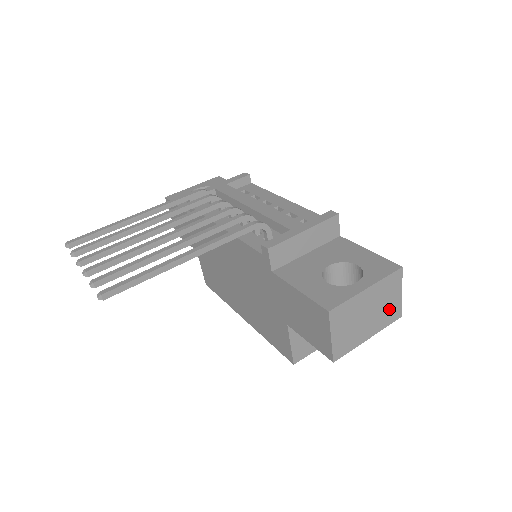
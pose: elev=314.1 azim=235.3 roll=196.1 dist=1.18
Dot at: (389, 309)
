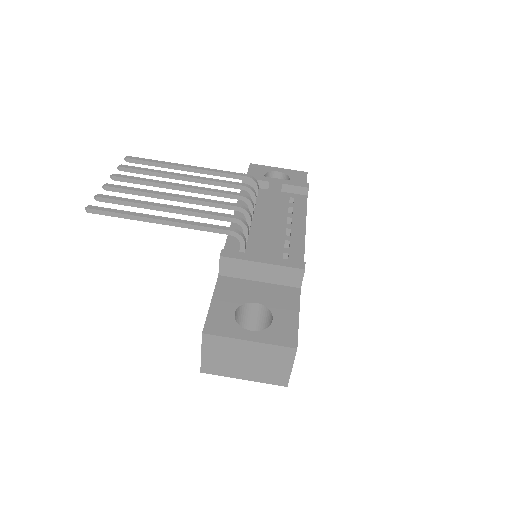
Dot at: (273, 372)
